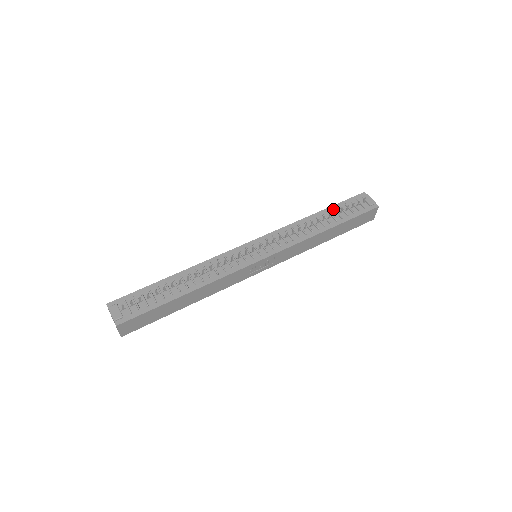
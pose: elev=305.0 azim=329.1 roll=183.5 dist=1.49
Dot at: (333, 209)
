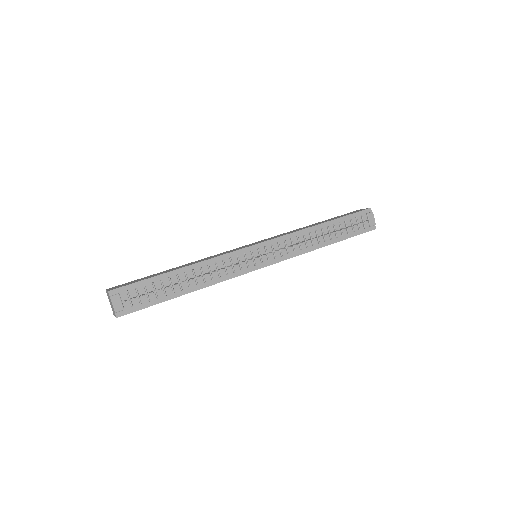
Dot at: (339, 223)
